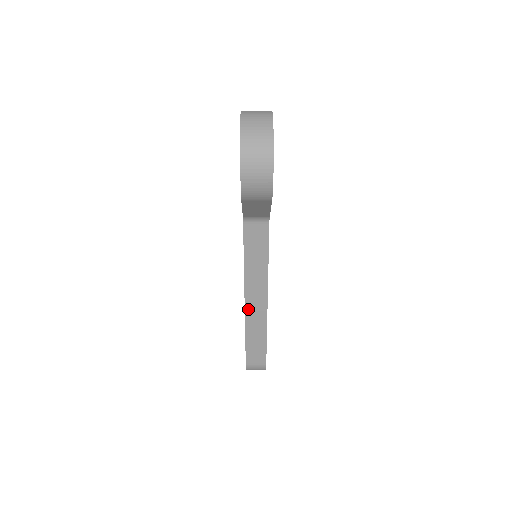
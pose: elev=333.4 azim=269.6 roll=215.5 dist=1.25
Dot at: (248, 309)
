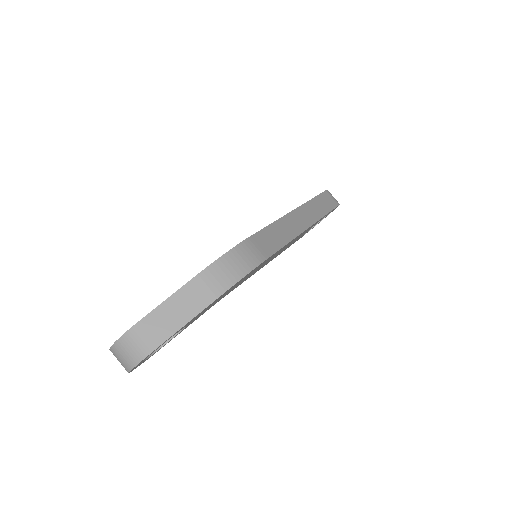
Dot at: occluded
